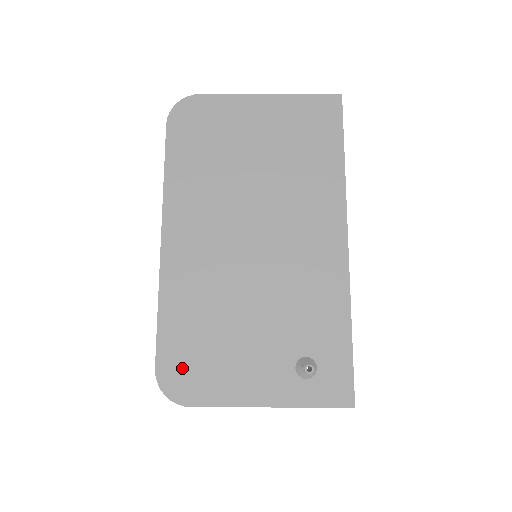
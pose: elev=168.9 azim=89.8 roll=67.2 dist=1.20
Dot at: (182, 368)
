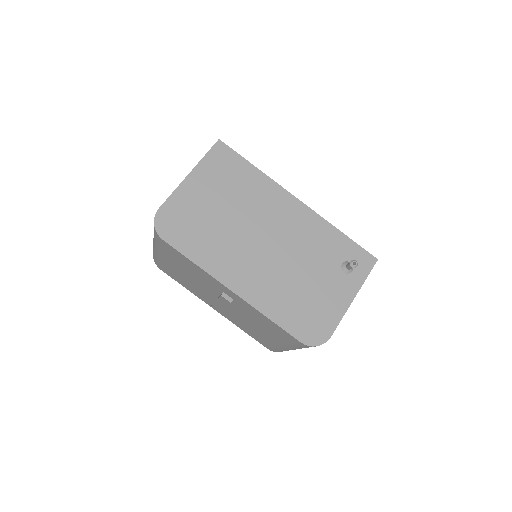
Dot at: (309, 328)
